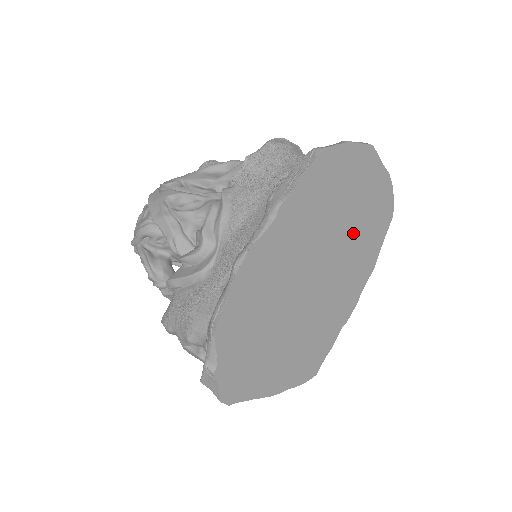
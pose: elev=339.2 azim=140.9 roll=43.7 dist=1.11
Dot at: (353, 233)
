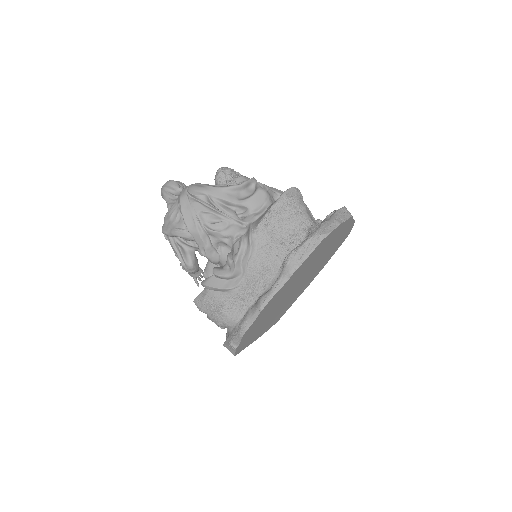
Dot at: (323, 258)
